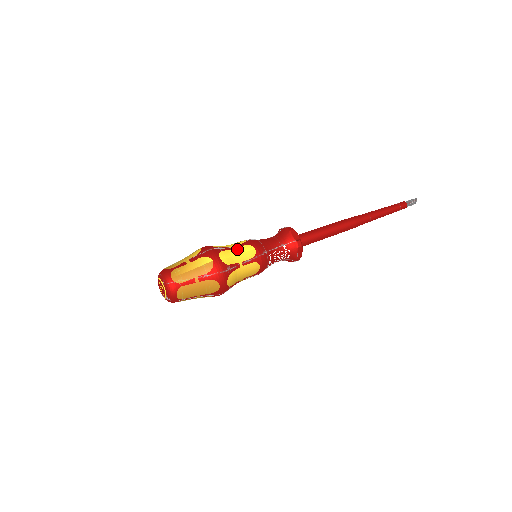
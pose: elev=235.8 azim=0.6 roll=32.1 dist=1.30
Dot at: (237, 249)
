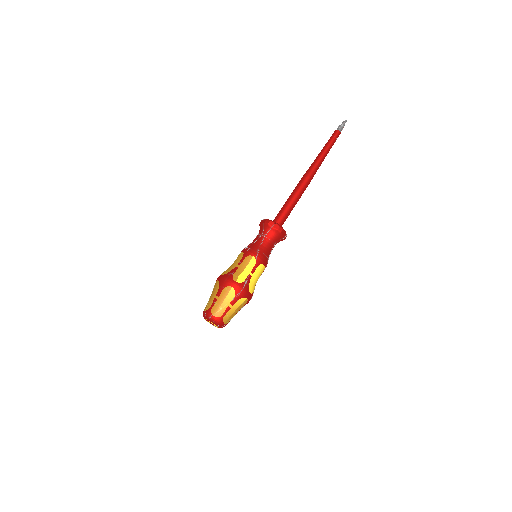
Dot at: (255, 274)
